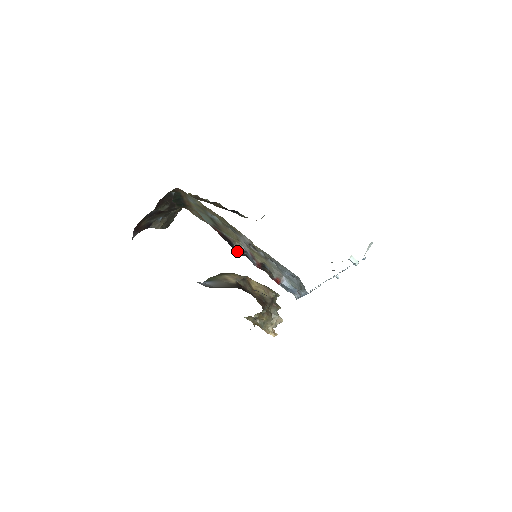
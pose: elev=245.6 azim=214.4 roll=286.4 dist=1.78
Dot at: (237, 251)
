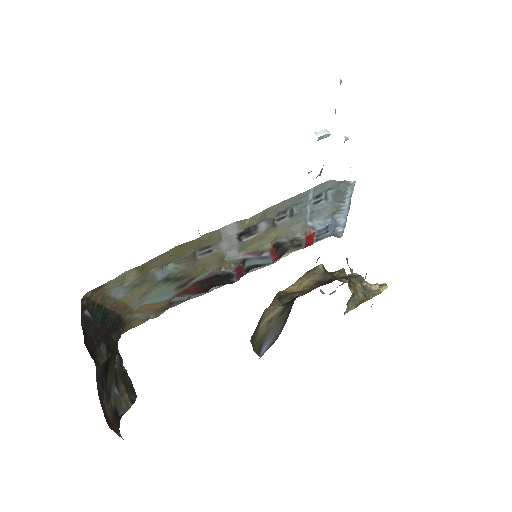
Dot at: (235, 278)
